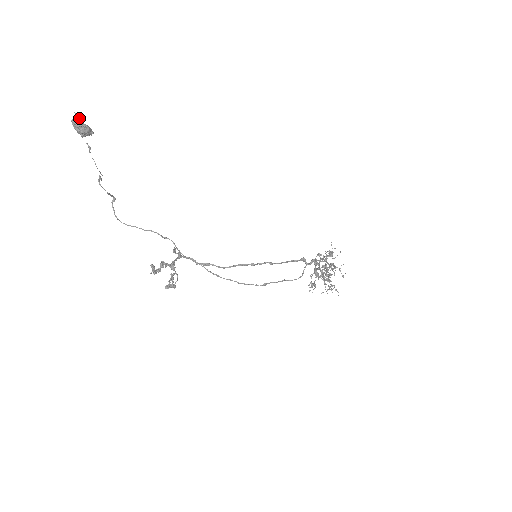
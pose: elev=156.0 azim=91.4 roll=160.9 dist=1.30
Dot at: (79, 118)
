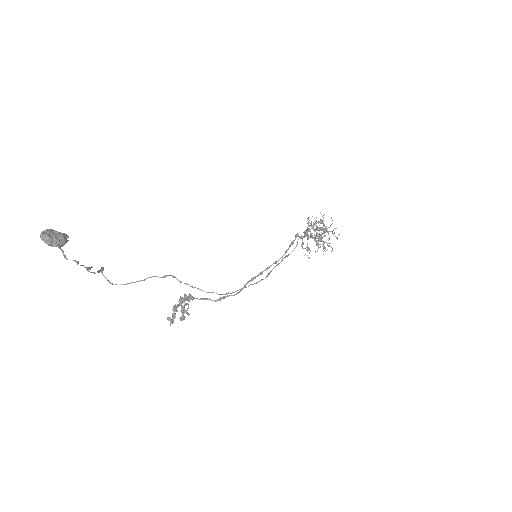
Dot at: (56, 243)
